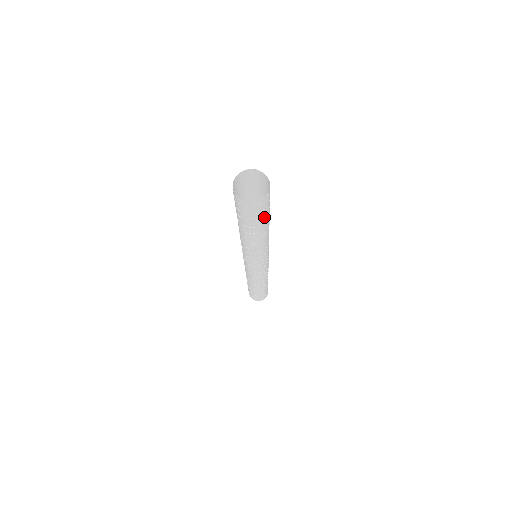
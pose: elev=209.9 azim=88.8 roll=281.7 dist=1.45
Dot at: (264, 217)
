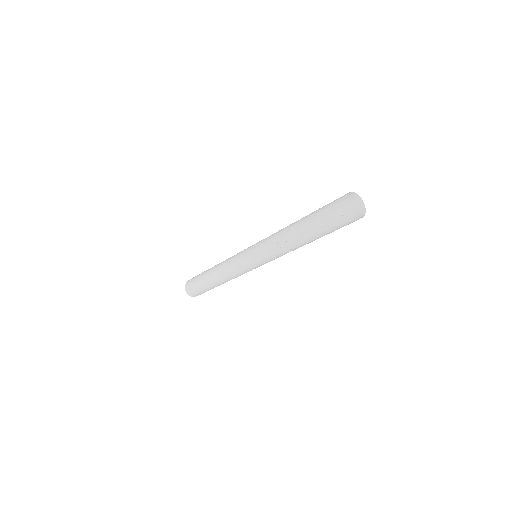
Dot at: occluded
